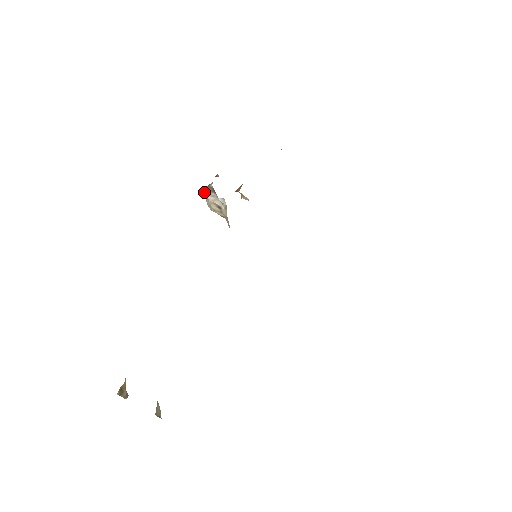
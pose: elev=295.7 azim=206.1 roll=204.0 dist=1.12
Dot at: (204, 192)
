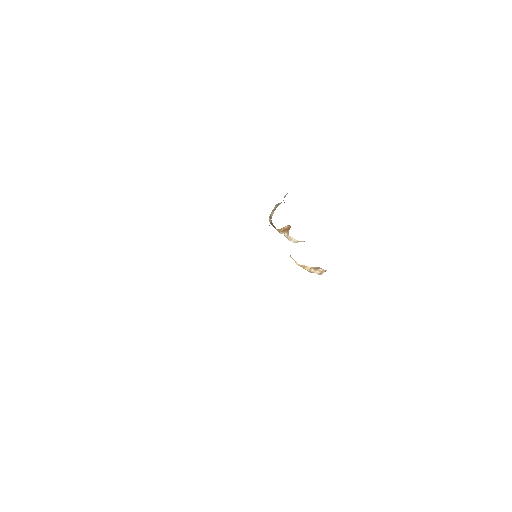
Dot at: (280, 203)
